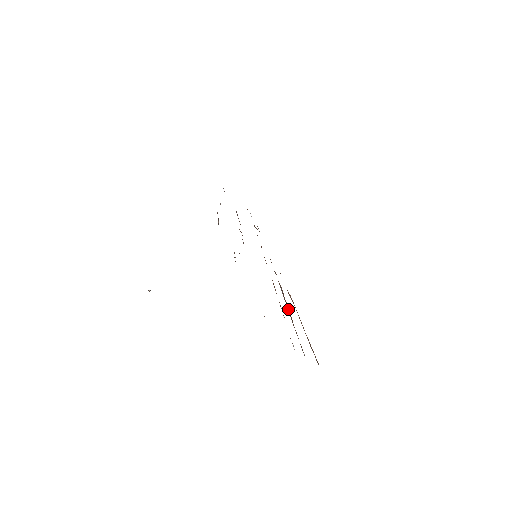
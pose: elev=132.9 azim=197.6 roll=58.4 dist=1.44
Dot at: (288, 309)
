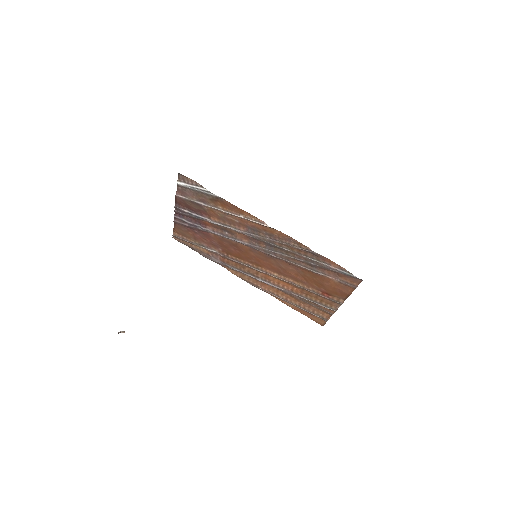
Dot at: (290, 290)
